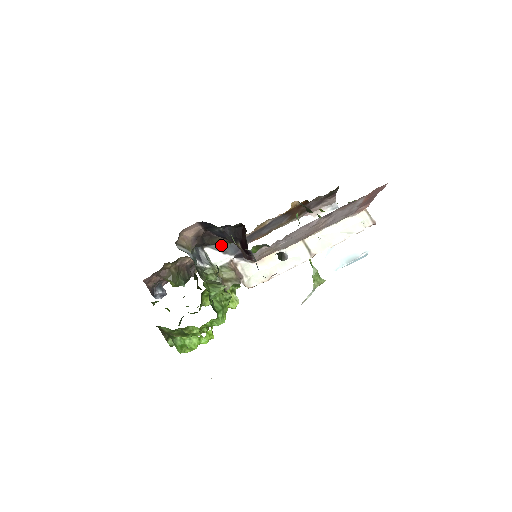
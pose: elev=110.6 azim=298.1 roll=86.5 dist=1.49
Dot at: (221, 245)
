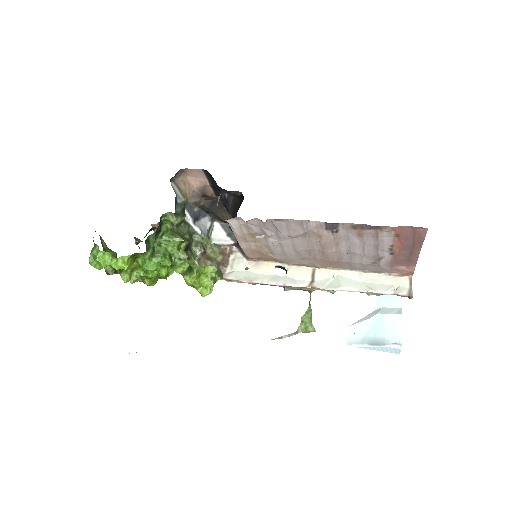
Dot at: occluded
